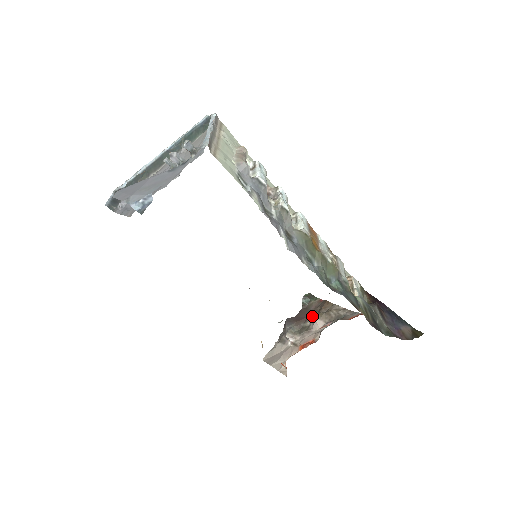
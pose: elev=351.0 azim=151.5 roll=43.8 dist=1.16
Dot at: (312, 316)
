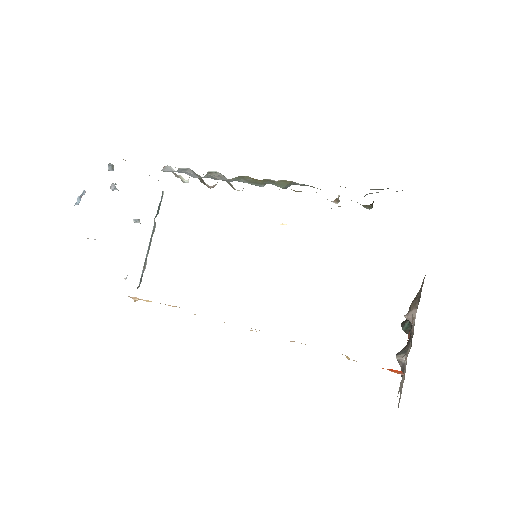
Dot at: occluded
